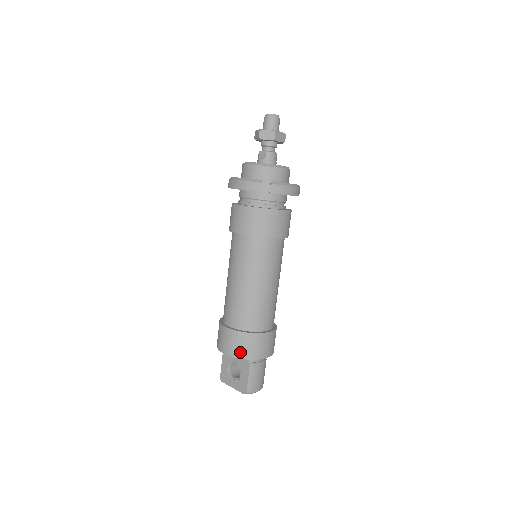
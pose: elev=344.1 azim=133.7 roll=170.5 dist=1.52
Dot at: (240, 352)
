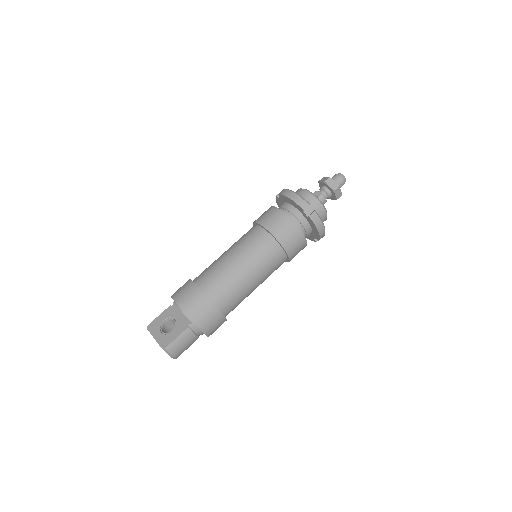
Dot at: (191, 310)
